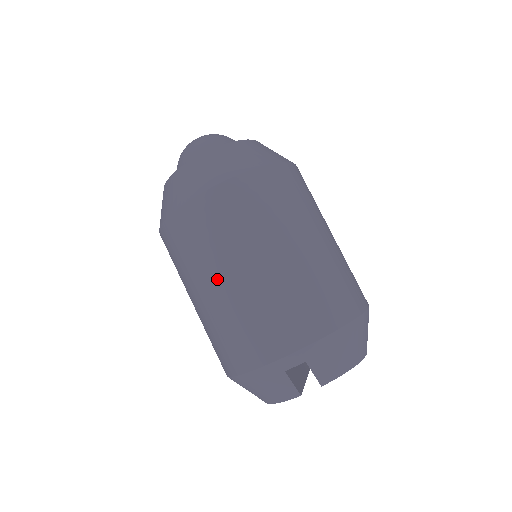
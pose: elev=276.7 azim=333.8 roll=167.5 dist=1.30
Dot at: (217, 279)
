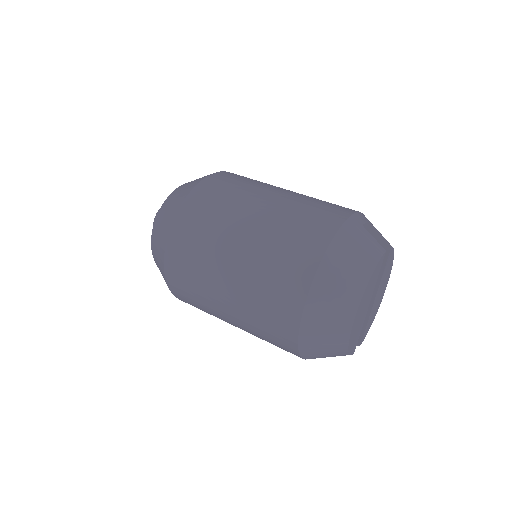
Dot at: (265, 196)
